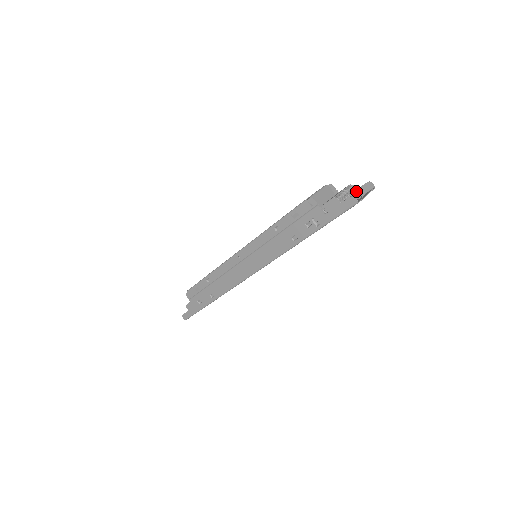
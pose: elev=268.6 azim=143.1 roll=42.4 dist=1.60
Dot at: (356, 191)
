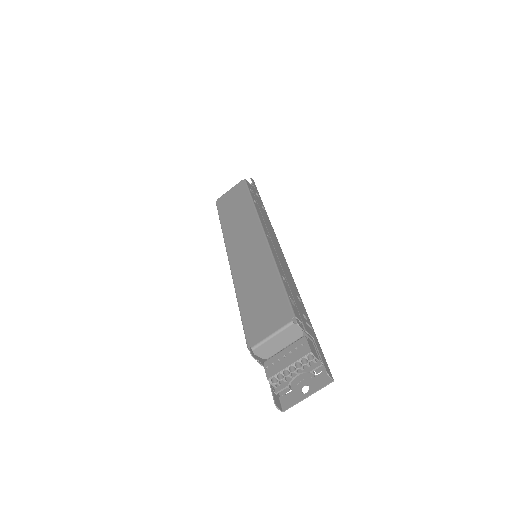
Dot at: (315, 362)
